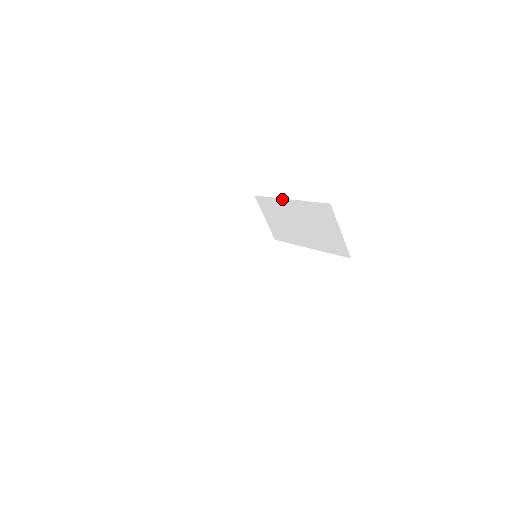
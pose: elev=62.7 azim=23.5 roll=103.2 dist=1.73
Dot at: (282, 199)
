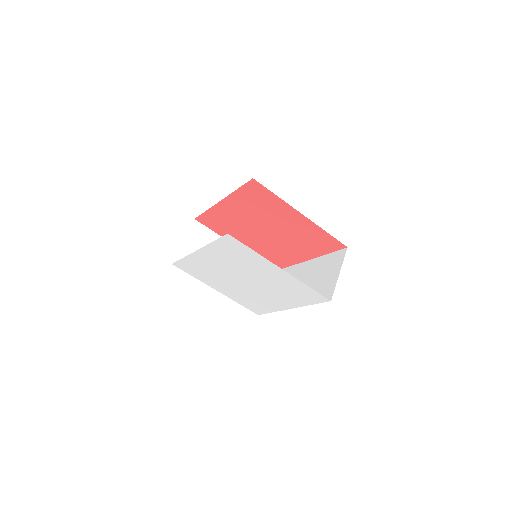
Dot at: (301, 263)
